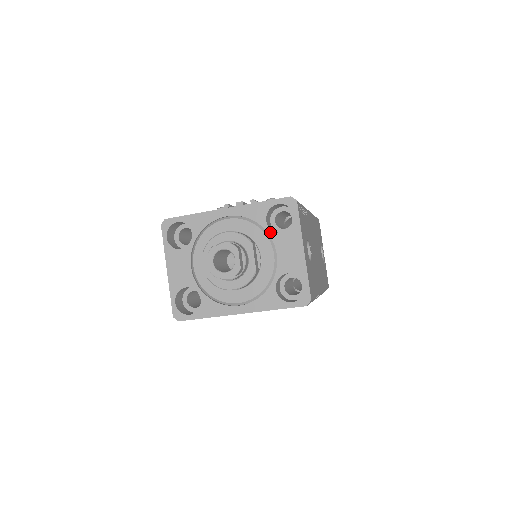
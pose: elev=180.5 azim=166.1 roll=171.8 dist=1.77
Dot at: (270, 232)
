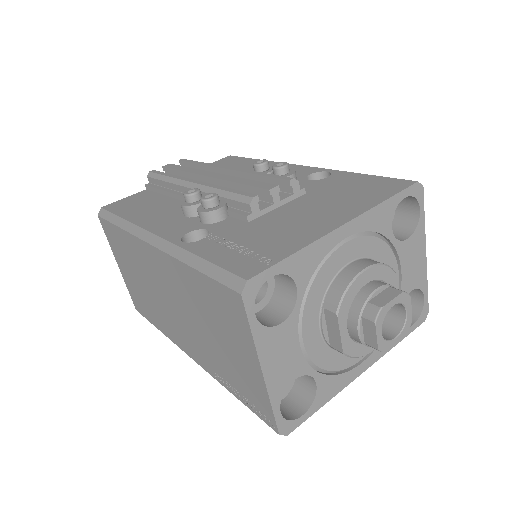
Dot at: (396, 243)
